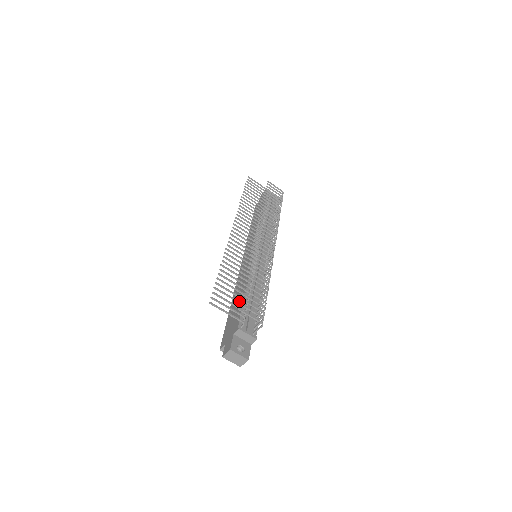
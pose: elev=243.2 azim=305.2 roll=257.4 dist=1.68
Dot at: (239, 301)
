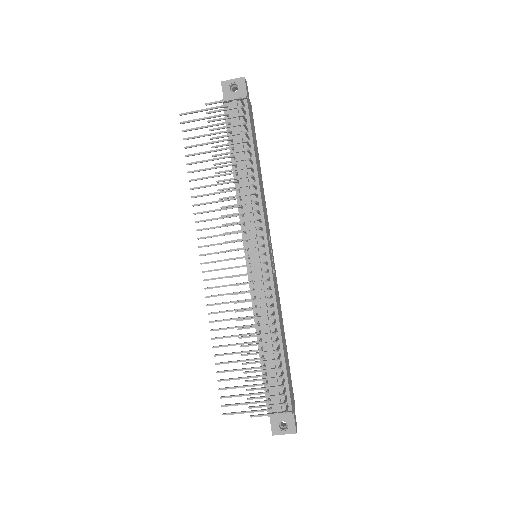
Dot at: (252, 385)
